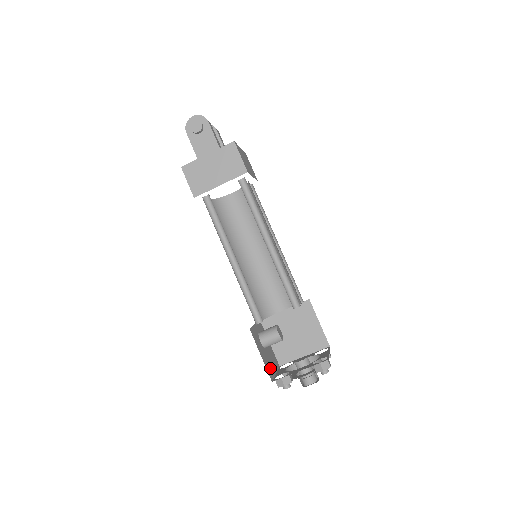
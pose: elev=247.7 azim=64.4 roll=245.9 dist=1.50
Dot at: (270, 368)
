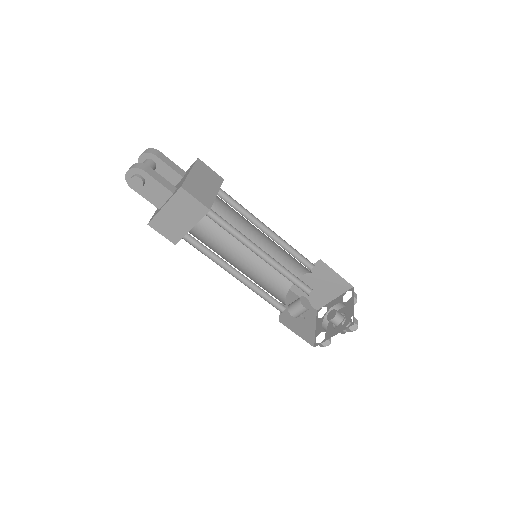
Dot at: (309, 333)
